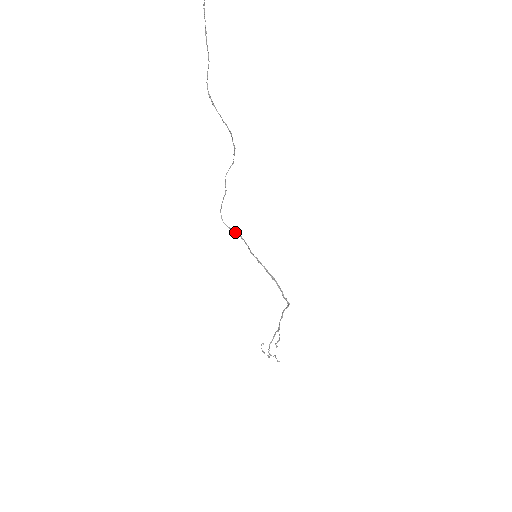
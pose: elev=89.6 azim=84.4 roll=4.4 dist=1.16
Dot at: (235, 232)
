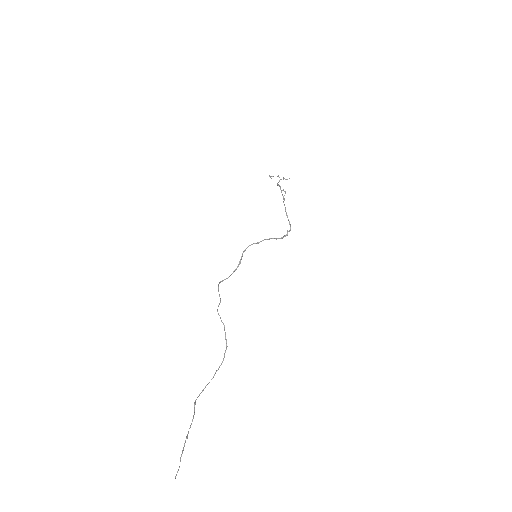
Dot at: (234, 271)
